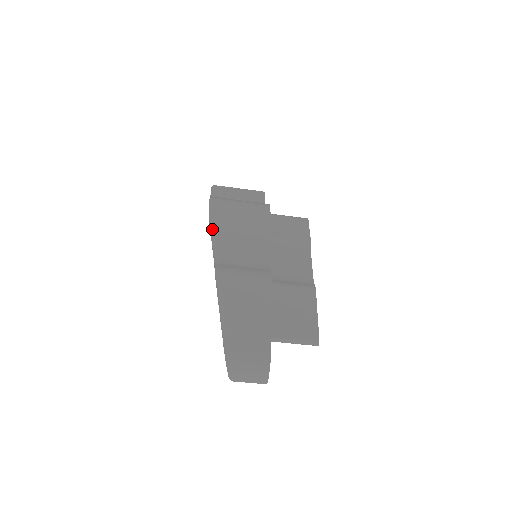
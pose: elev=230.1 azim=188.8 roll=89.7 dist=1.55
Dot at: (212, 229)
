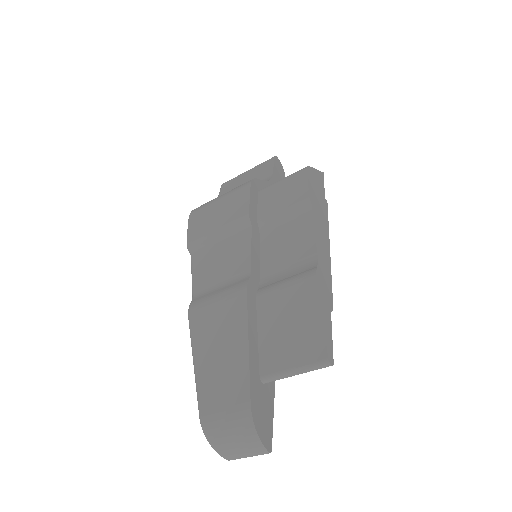
Dot at: (190, 253)
